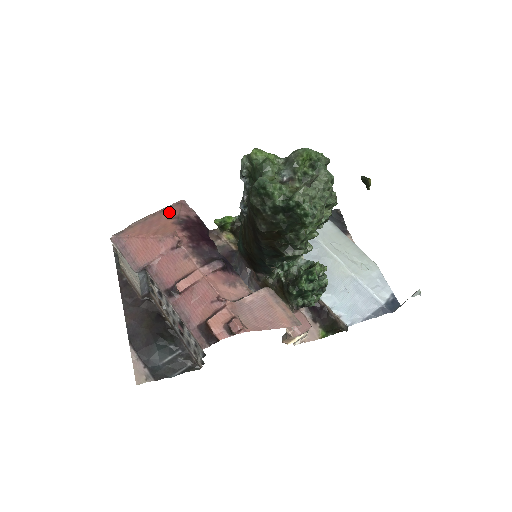
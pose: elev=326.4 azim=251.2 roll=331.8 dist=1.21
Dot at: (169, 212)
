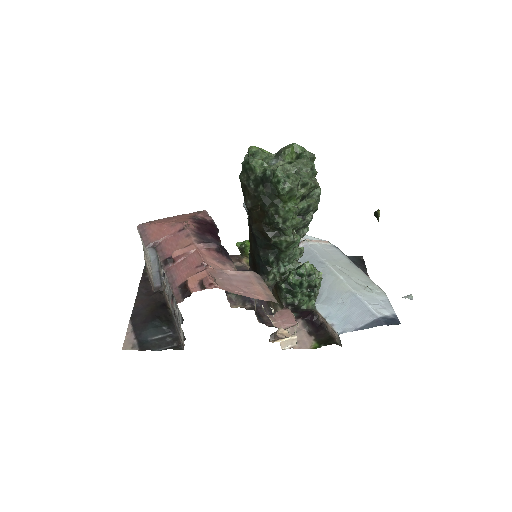
Dot at: (190, 214)
